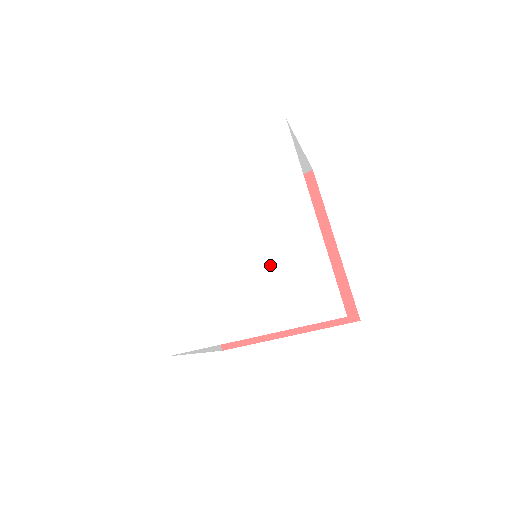
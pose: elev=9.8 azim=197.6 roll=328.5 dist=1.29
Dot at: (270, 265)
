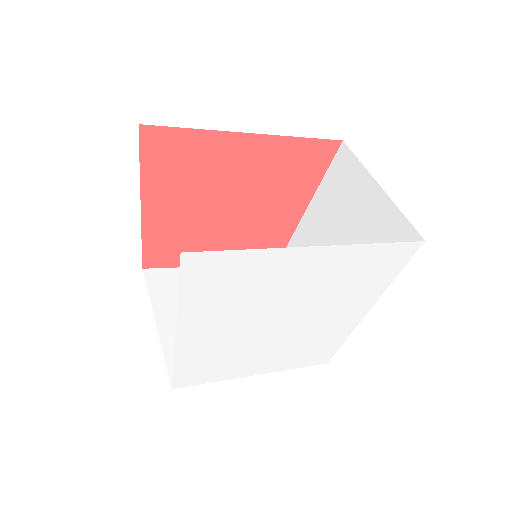
Dot at: (331, 292)
